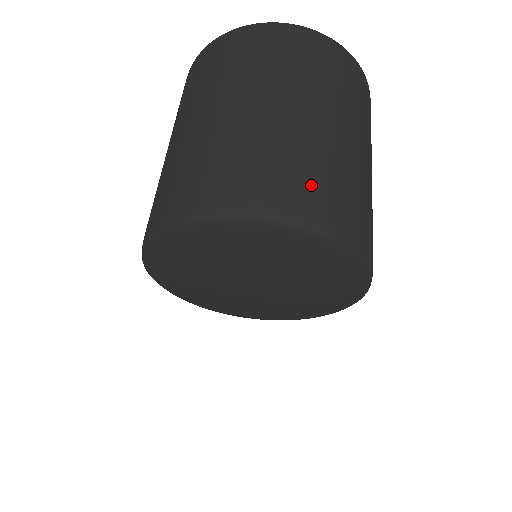
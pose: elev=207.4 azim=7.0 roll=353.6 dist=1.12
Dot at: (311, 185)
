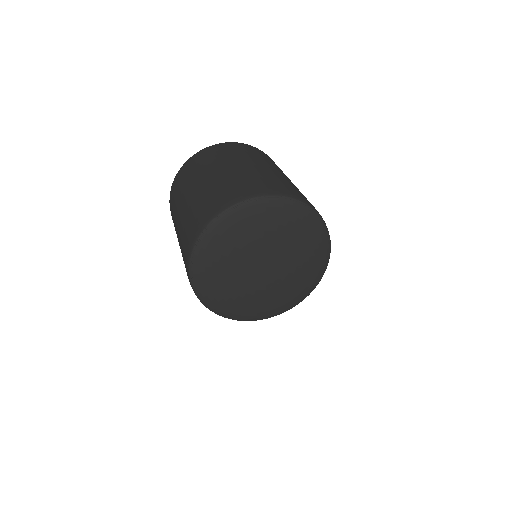
Dot at: (293, 189)
